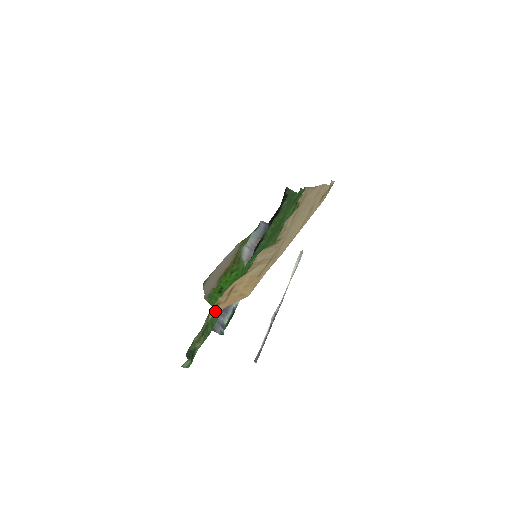
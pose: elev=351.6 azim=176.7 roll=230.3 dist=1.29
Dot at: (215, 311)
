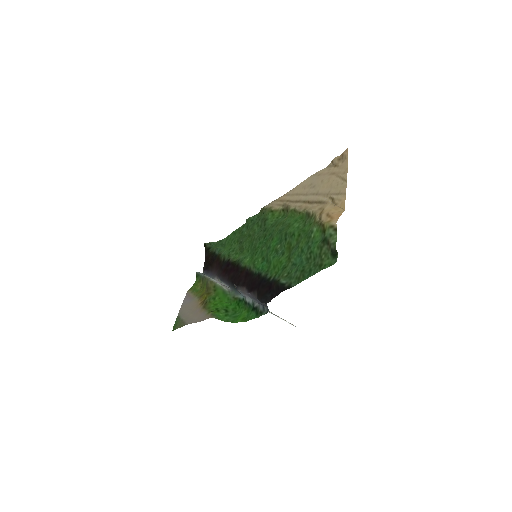
Dot at: (335, 221)
